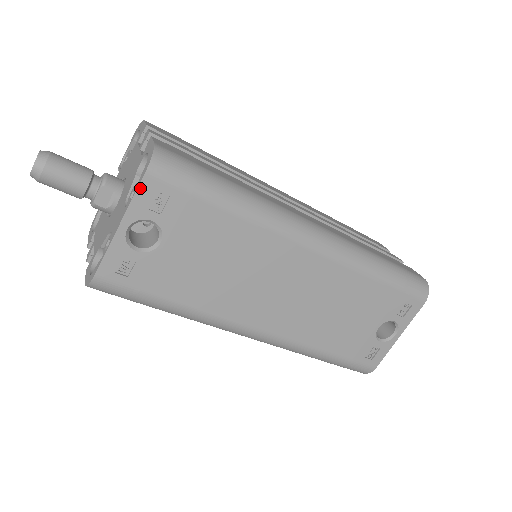
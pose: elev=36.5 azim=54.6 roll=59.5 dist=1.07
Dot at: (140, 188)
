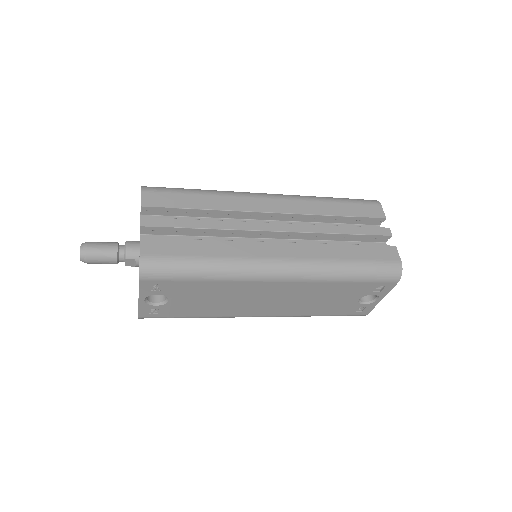
Dot at: (140, 286)
